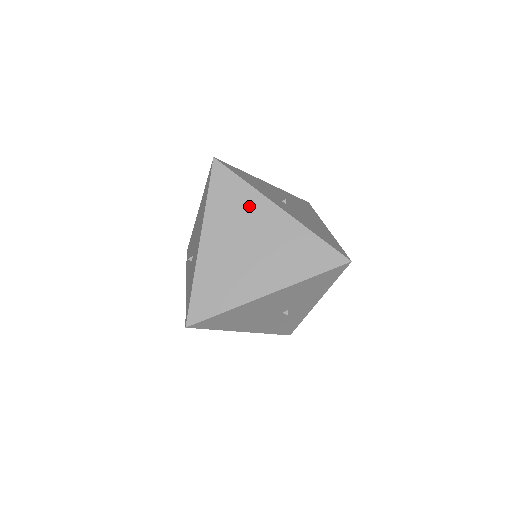
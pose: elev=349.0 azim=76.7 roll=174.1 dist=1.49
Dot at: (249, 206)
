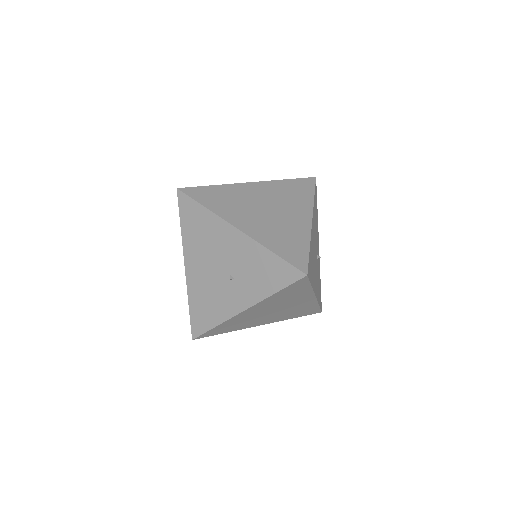
Dot at: (235, 193)
